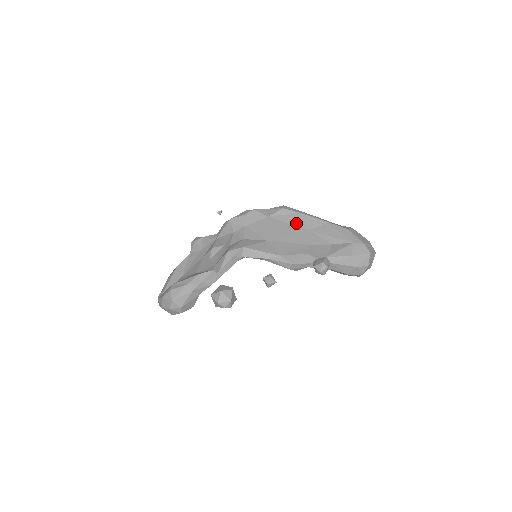
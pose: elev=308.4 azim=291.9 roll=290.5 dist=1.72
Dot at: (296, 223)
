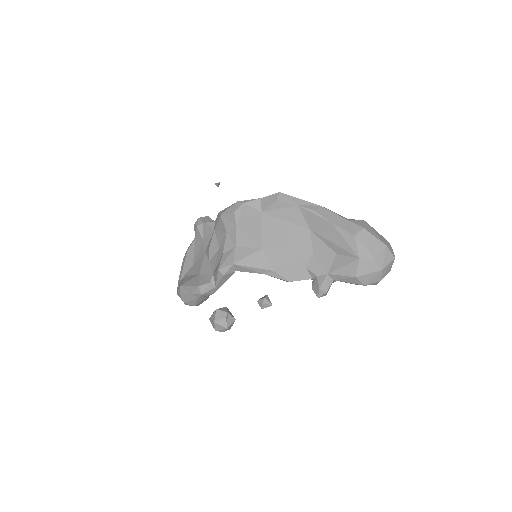
Dot at: (294, 221)
